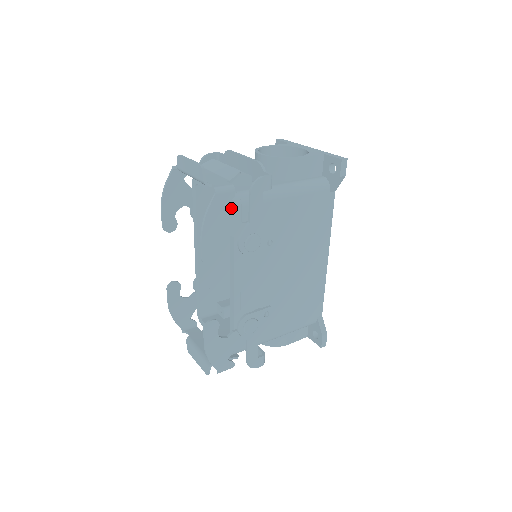
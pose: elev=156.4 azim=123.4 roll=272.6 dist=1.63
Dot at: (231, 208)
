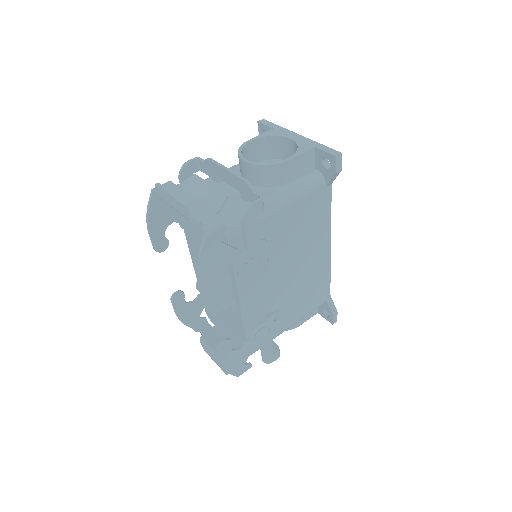
Dot at: (224, 238)
